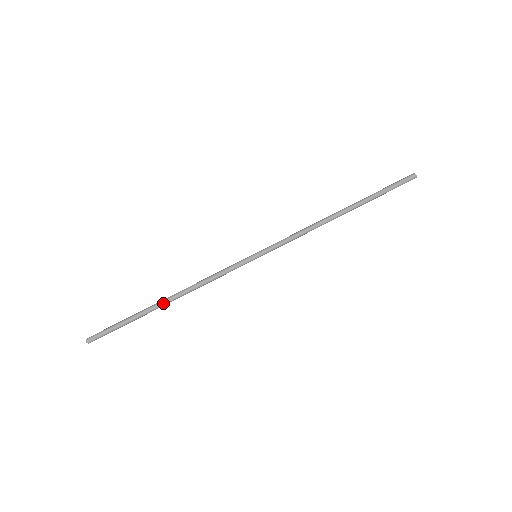
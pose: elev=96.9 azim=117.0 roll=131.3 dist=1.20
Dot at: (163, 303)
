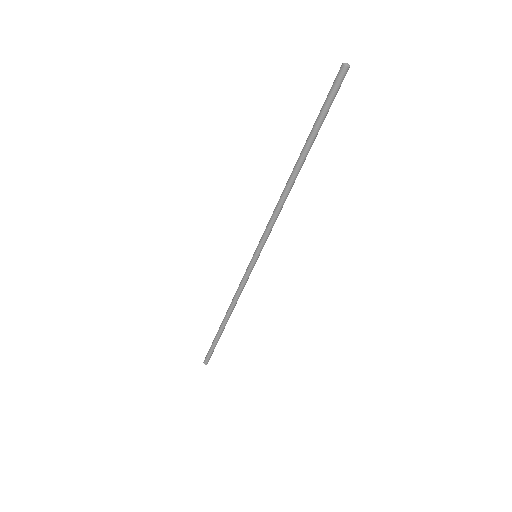
Dot at: occluded
